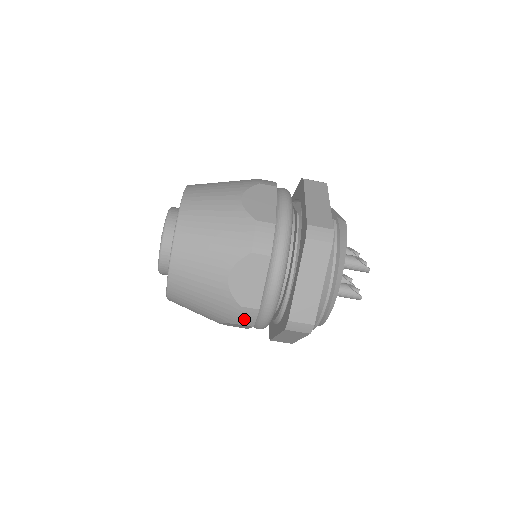
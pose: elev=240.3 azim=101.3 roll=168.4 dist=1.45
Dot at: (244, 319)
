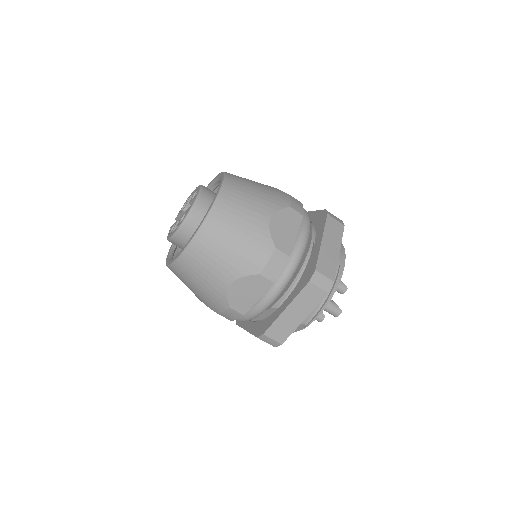
Dot at: (272, 267)
